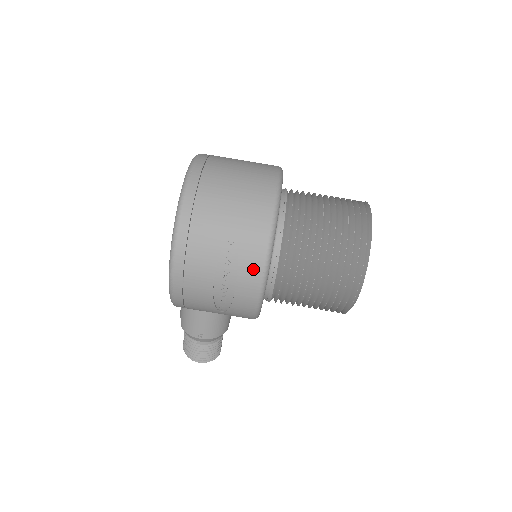
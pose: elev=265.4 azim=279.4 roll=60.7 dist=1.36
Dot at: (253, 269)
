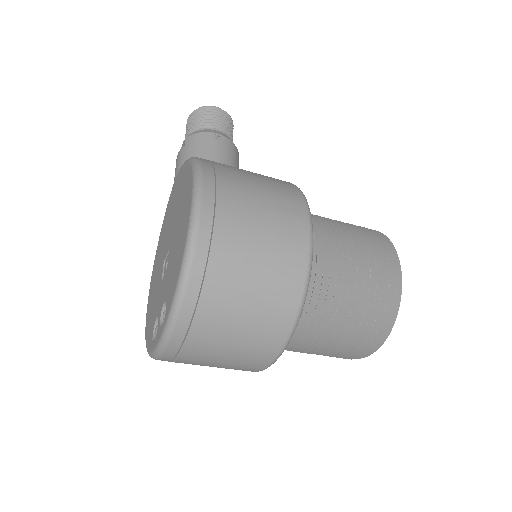
Dot at: occluded
